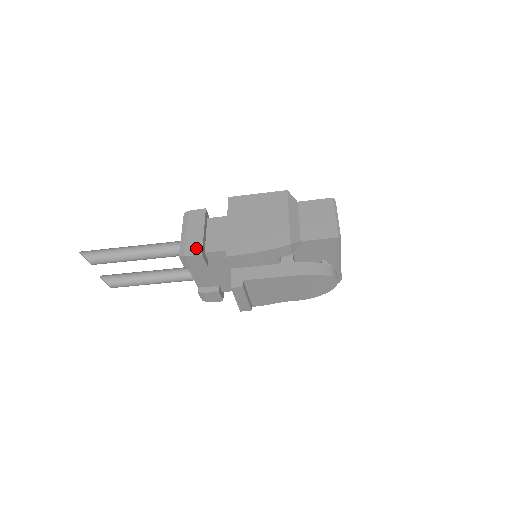
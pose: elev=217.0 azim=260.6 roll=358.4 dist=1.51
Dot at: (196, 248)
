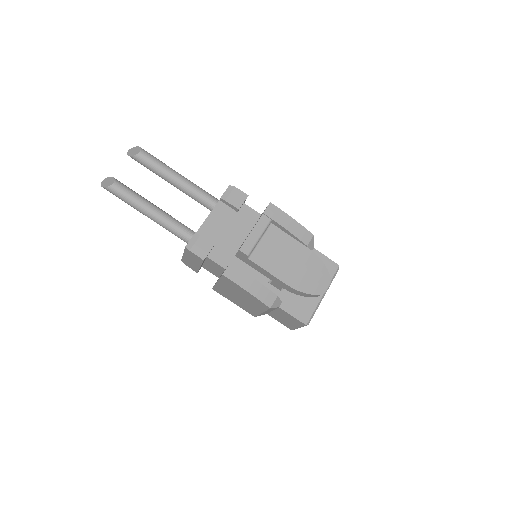
Dot at: occluded
